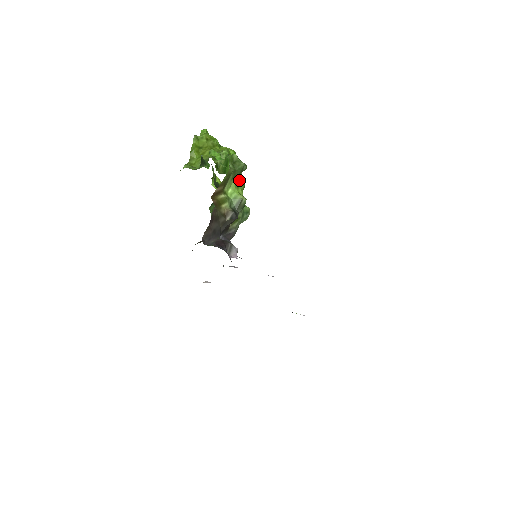
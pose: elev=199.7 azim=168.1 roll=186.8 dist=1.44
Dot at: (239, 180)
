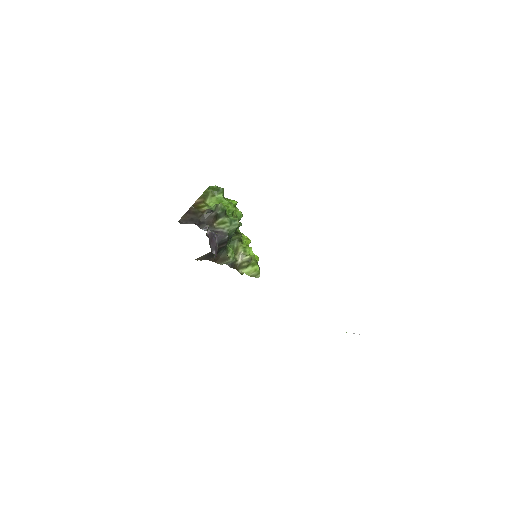
Dot at: (221, 199)
